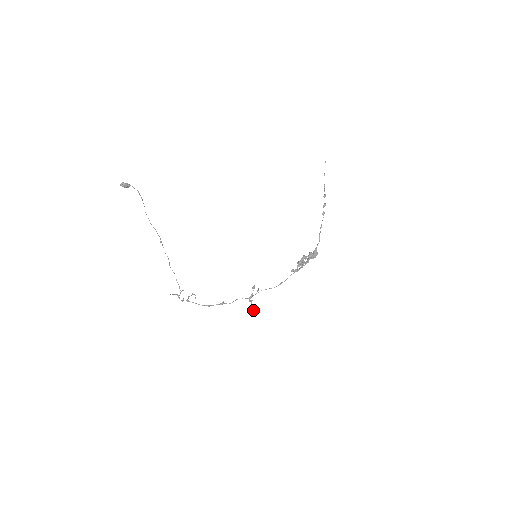
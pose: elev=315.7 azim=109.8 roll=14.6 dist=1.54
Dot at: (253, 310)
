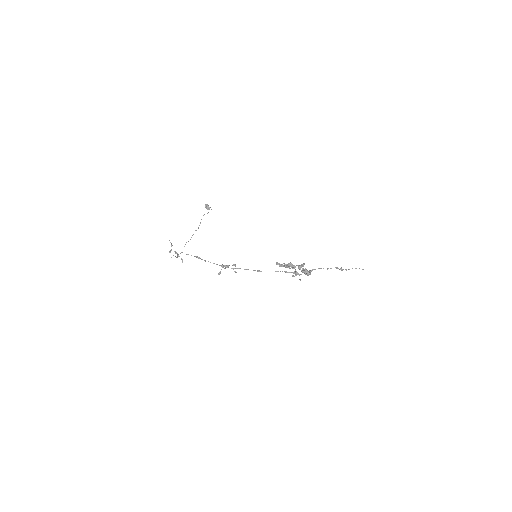
Dot at: (218, 274)
